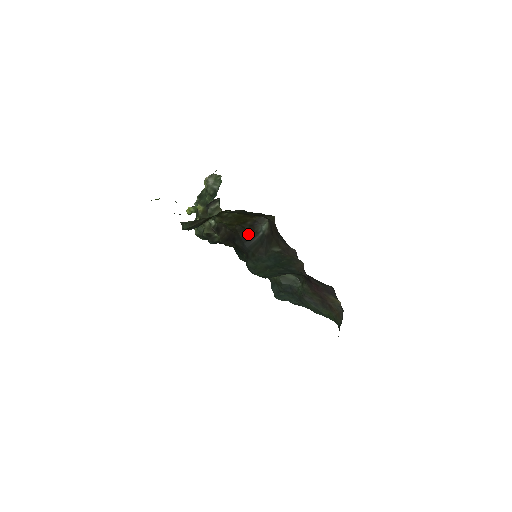
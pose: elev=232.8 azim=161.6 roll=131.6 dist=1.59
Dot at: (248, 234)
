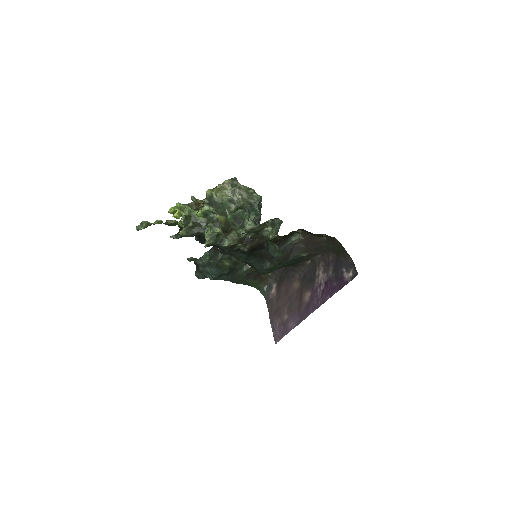
Dot at: (278, 244)
